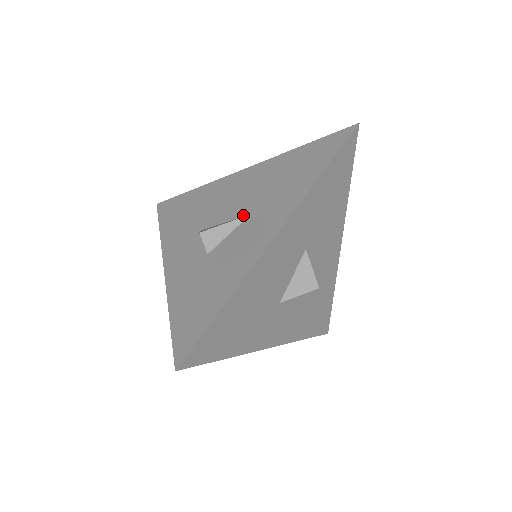
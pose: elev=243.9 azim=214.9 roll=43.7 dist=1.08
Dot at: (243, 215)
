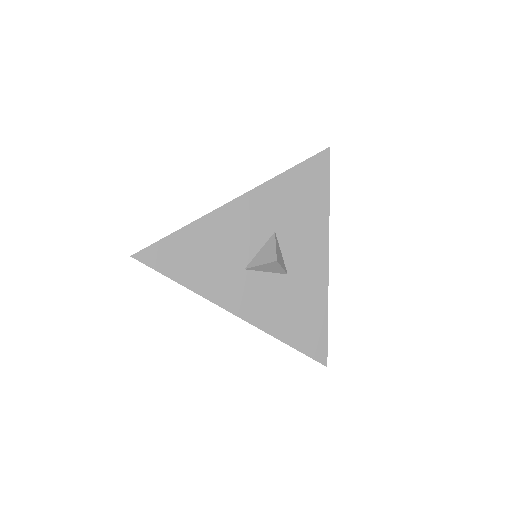
Dot at: occluded
